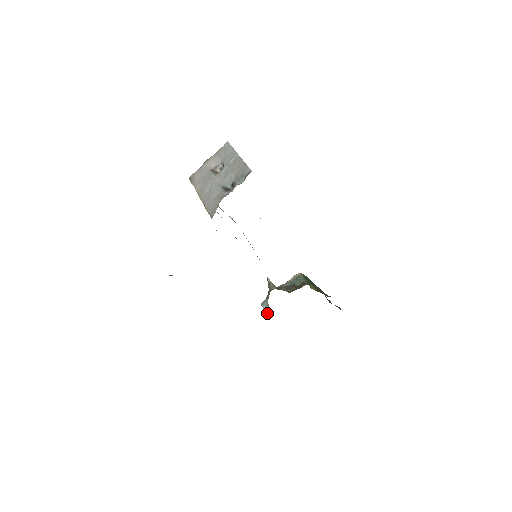
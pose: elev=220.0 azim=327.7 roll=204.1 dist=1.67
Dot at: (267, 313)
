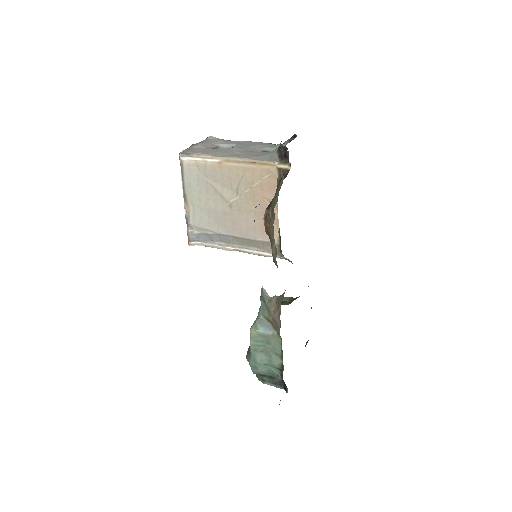
Dot at: (272, 331)
